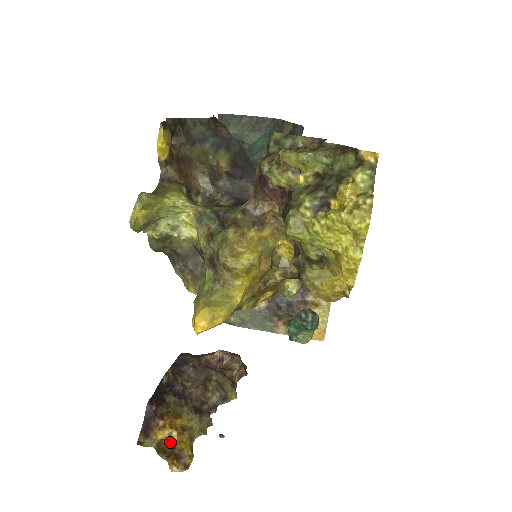
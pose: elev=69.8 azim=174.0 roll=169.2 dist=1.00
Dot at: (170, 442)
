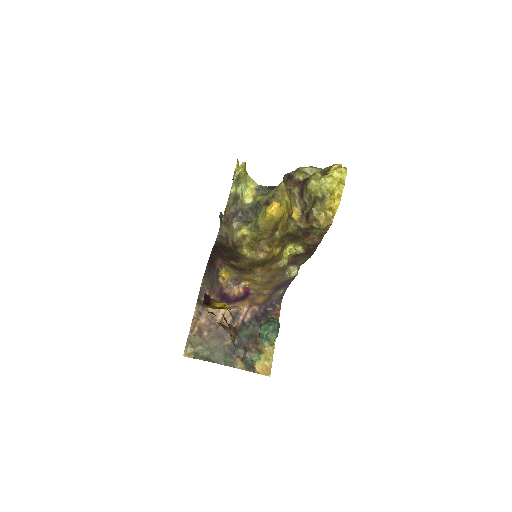
Dot at: occluded
